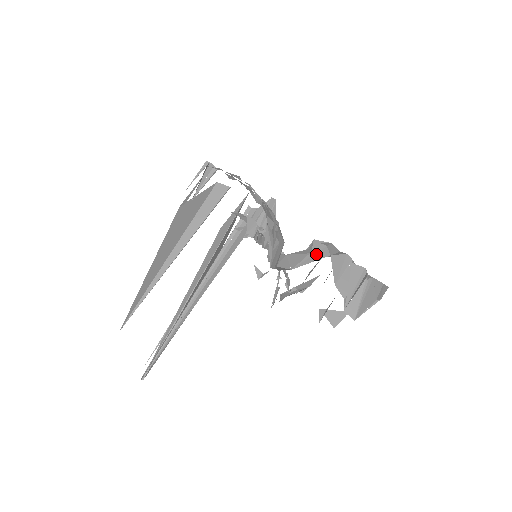
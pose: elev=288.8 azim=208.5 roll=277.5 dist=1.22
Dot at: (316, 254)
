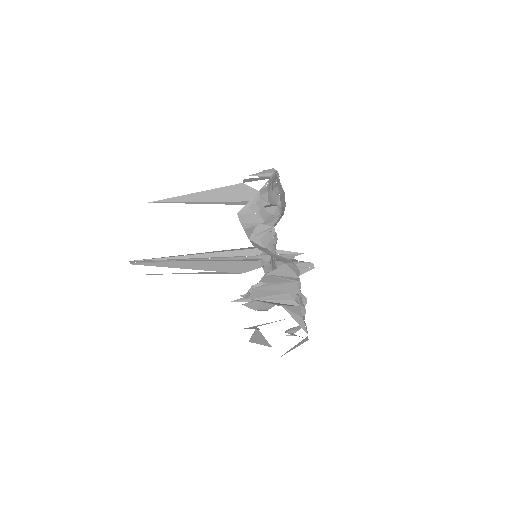
Dot at: (280, 257)
